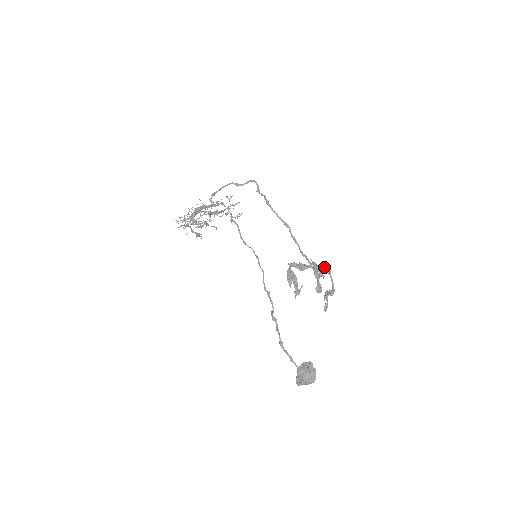
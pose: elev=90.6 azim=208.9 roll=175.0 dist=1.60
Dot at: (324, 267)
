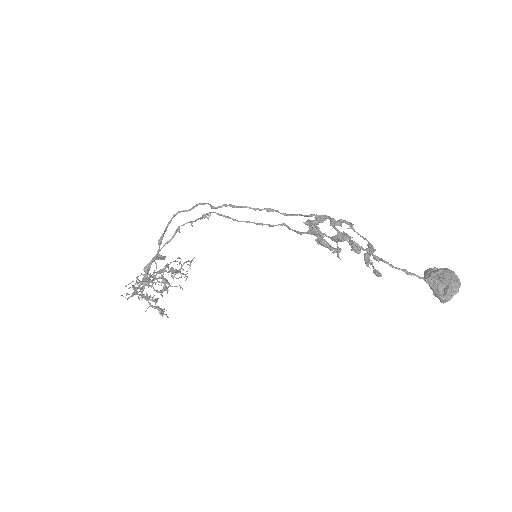
Dot at: (343, 220)
